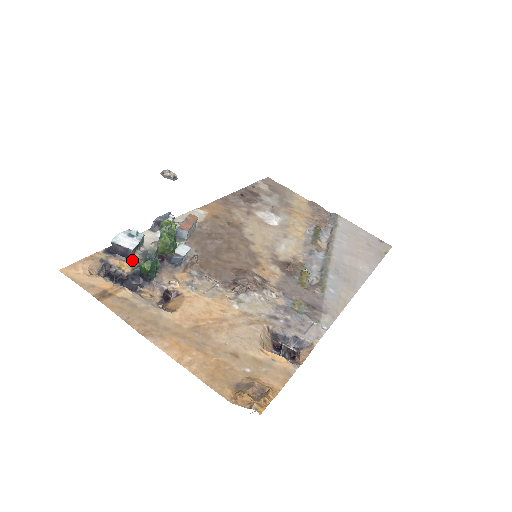
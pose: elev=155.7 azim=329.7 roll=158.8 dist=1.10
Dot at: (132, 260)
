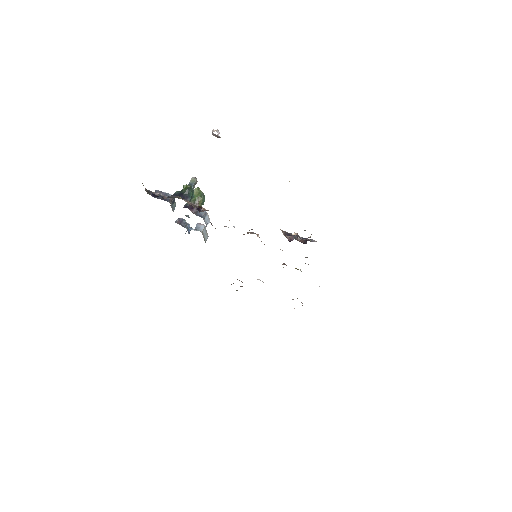
Dot at: (169, 202)
